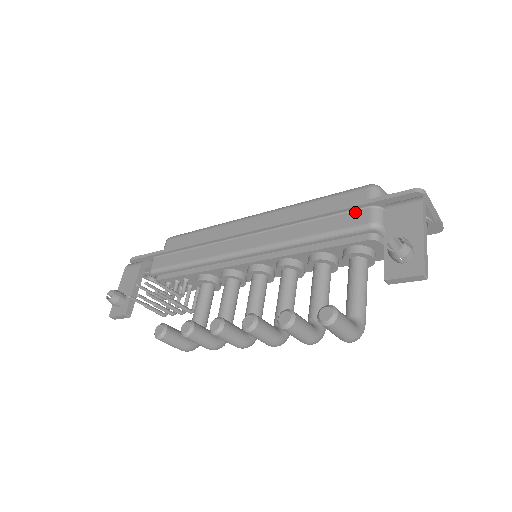
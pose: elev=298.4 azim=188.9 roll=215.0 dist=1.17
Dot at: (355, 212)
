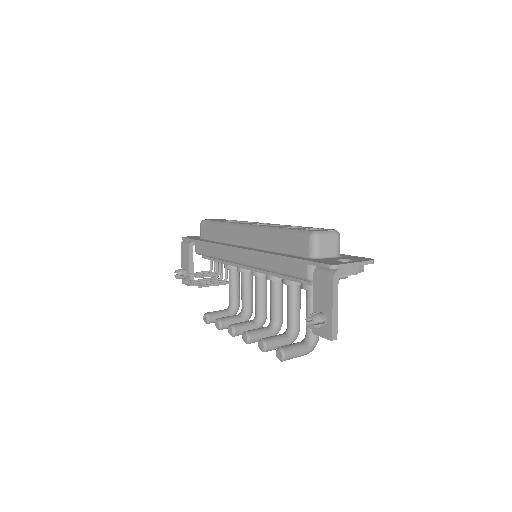
Dot at: (299, 264)
